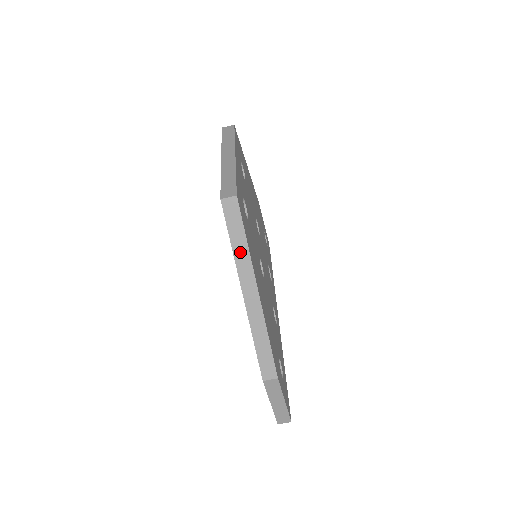
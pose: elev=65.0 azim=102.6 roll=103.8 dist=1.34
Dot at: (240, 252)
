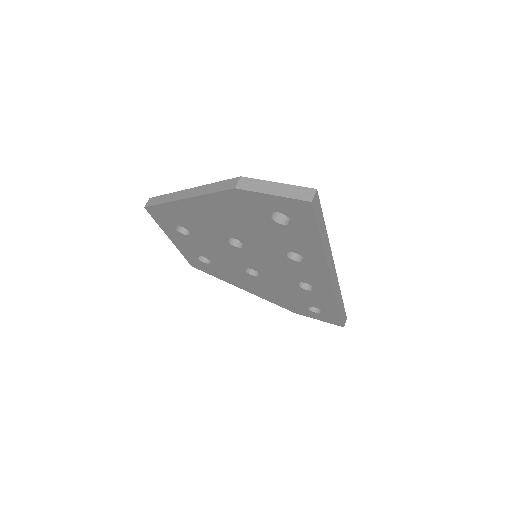
Dot at: (168, 199)
